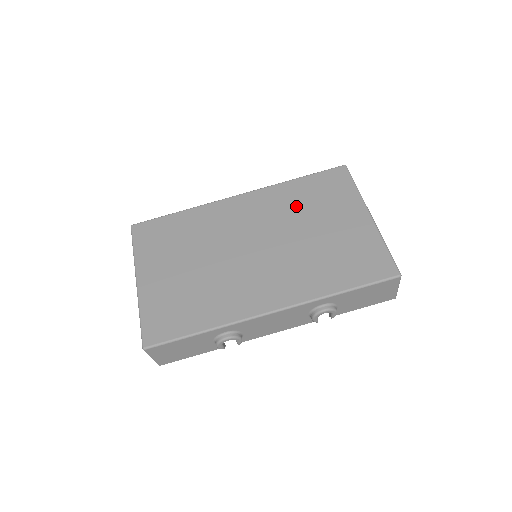
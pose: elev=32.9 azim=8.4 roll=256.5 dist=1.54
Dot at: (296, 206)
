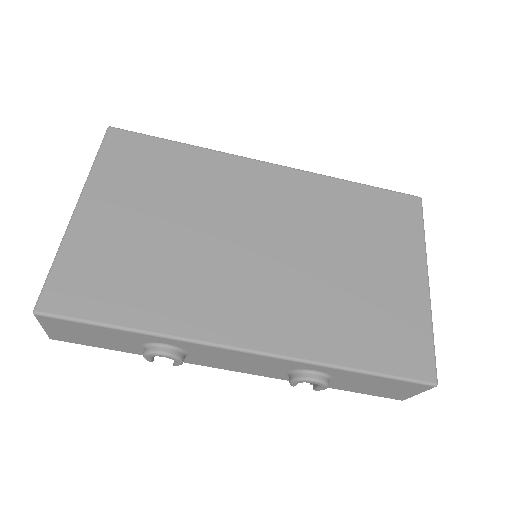
Dot at: (339, 218)
